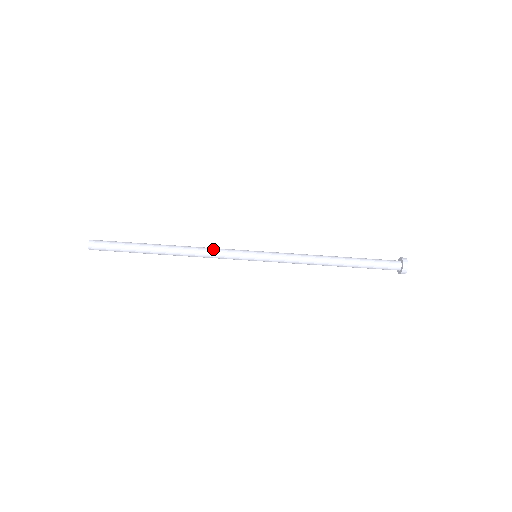
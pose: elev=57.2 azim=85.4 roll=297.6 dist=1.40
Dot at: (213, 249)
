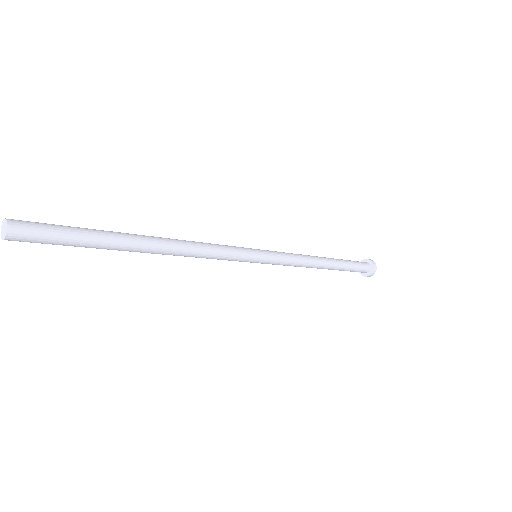
Dot at: (213, 255)
